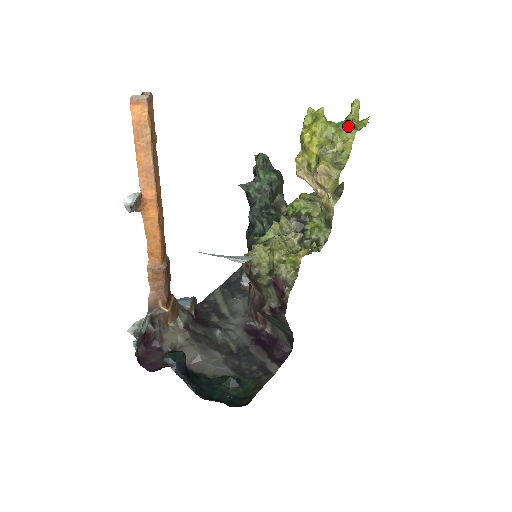
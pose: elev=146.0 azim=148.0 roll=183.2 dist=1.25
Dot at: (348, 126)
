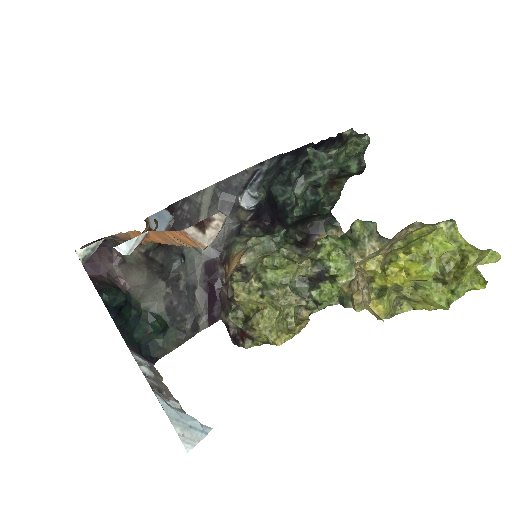
Dot at: (447, 295)
